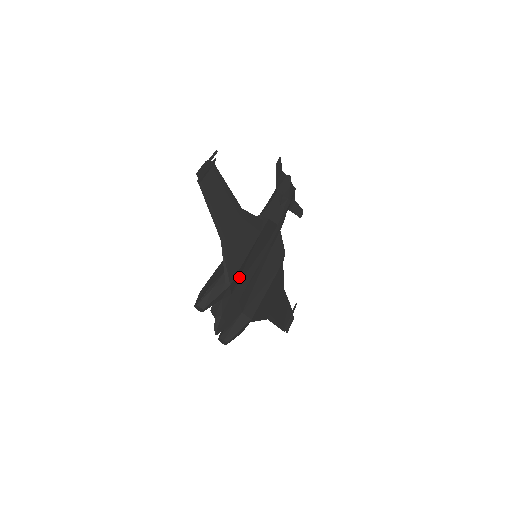
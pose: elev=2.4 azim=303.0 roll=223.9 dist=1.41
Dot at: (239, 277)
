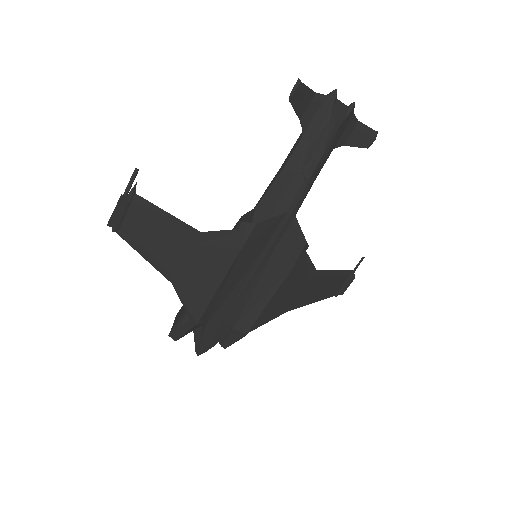
Dot at: (215, 305)
